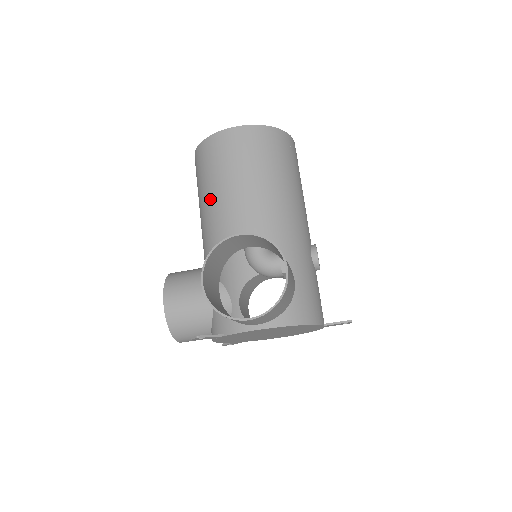
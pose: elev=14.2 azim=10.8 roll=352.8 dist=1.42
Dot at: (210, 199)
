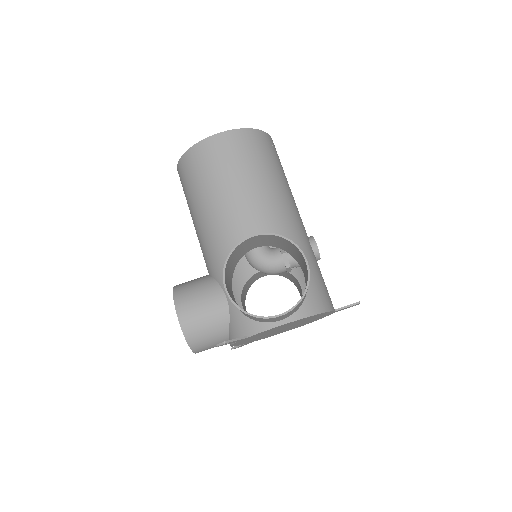
Dot at: (207, 206)
